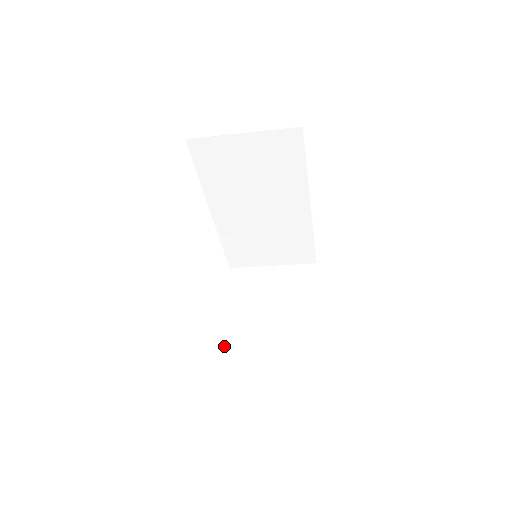
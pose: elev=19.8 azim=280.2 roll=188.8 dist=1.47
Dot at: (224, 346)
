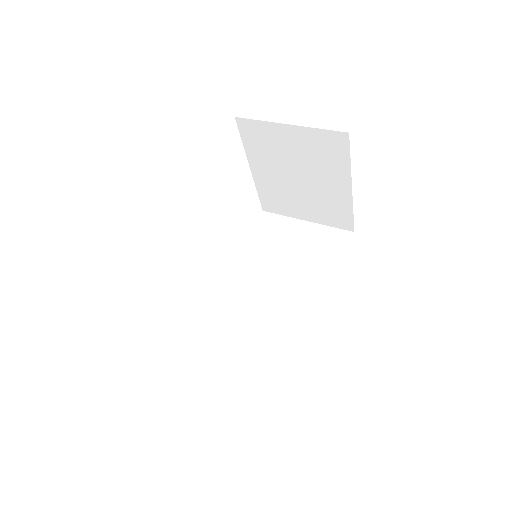
Dot at: (263, 200)
